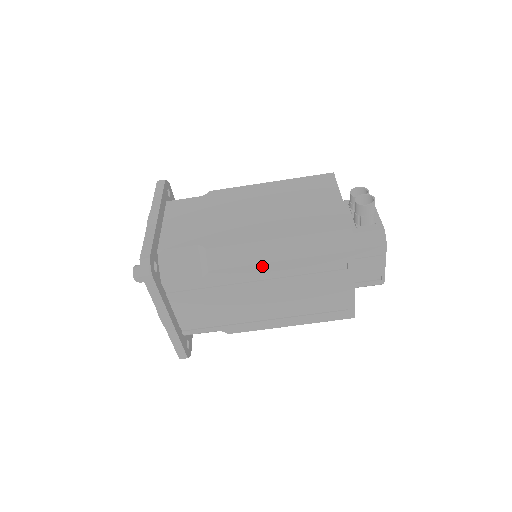
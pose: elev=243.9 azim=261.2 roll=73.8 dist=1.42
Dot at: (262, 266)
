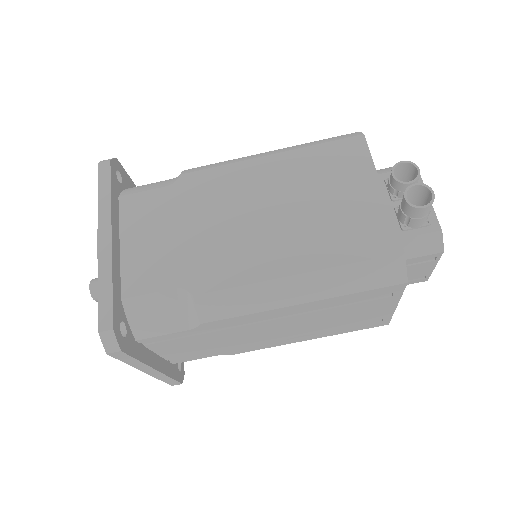
Dot at: (276, 310)
